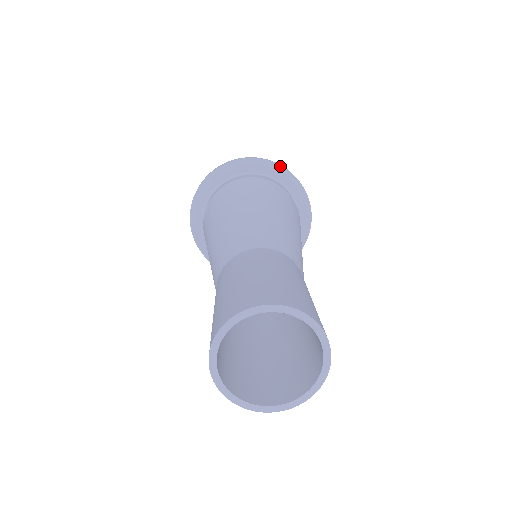
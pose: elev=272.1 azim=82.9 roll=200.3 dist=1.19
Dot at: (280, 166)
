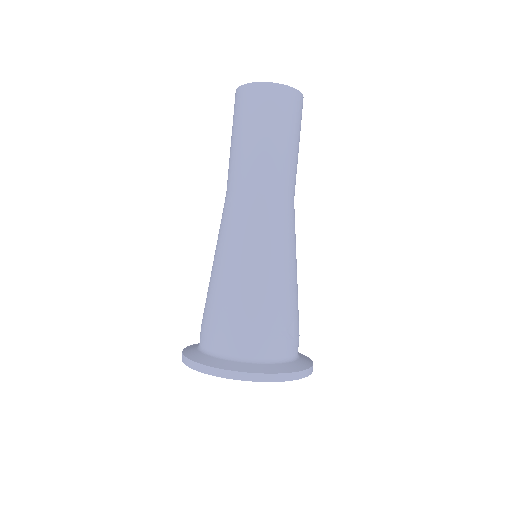
Dot at: occluded
